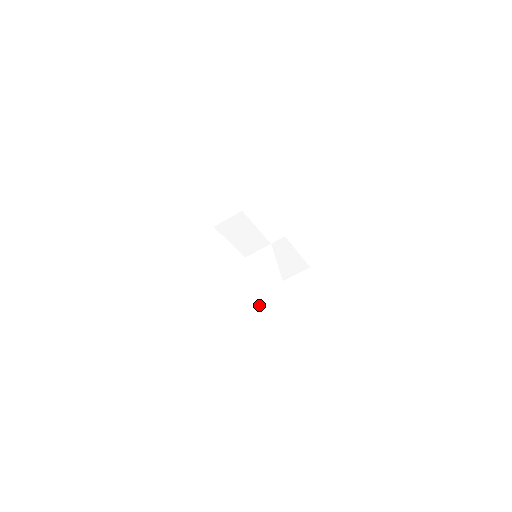
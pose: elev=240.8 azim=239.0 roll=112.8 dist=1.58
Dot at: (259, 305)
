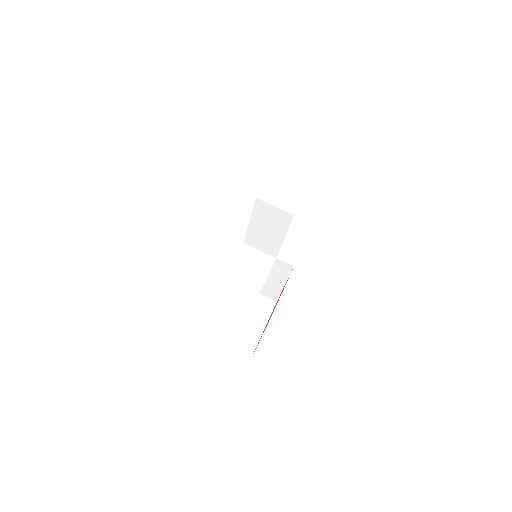
Dot at: (215, 300)
